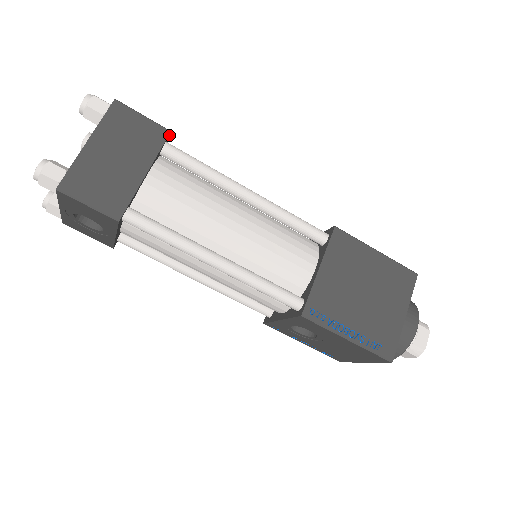
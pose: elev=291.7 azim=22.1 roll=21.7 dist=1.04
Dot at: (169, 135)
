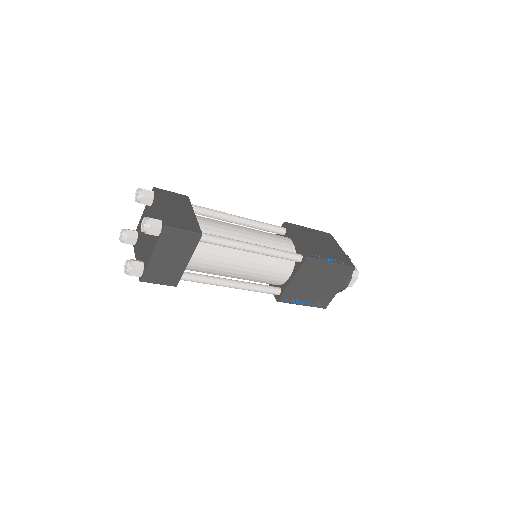
Dot at: (201, 233)
